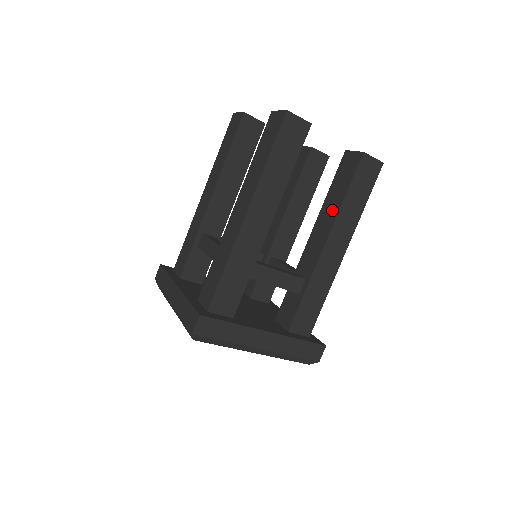
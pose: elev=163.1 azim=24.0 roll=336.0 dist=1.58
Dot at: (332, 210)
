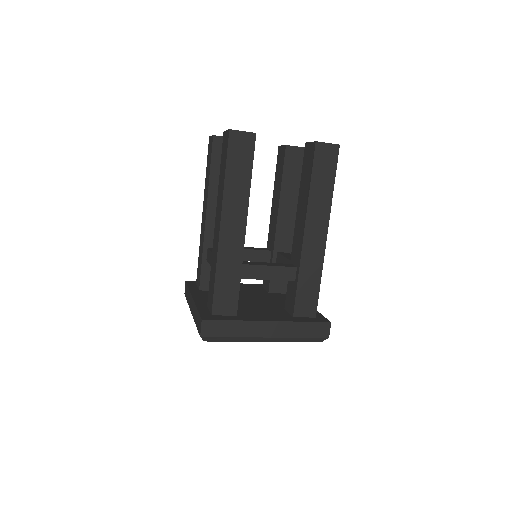
Dot at: (304, 200)
